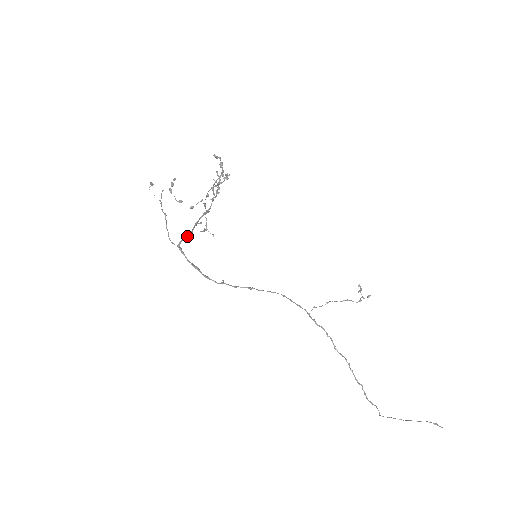
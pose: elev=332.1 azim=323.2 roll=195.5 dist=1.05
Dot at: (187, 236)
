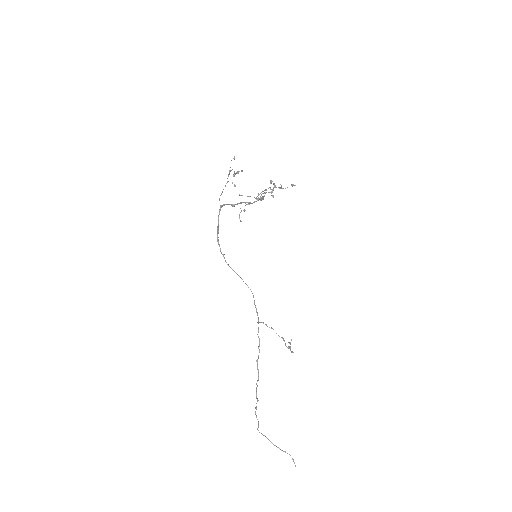
Dot at: (232, 204)
